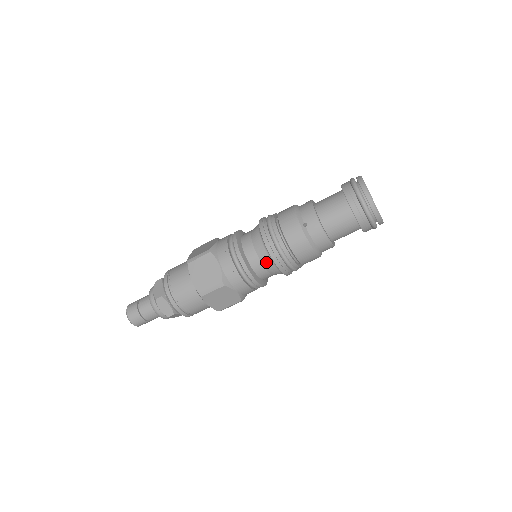
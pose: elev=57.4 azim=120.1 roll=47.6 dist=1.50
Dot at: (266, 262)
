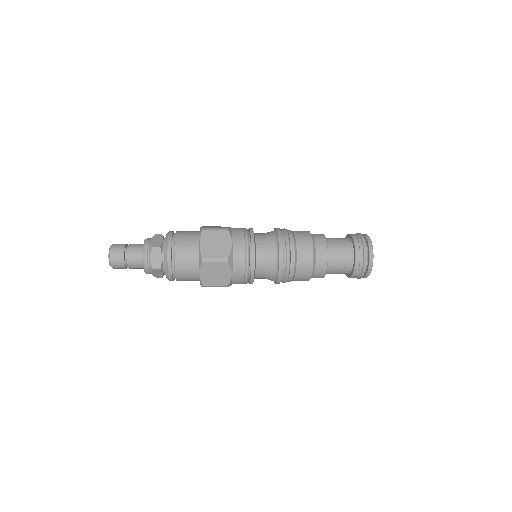
Dot at: (269, 278)
